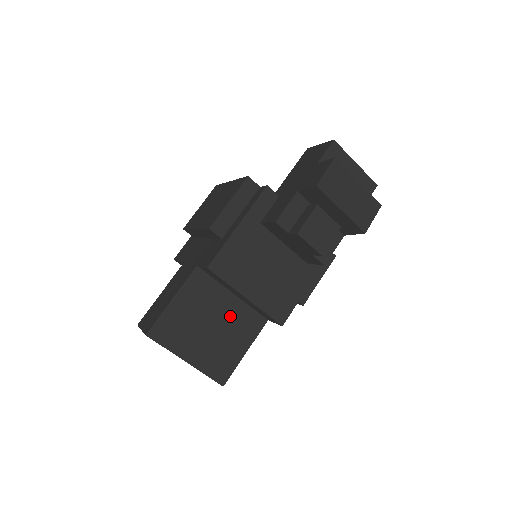
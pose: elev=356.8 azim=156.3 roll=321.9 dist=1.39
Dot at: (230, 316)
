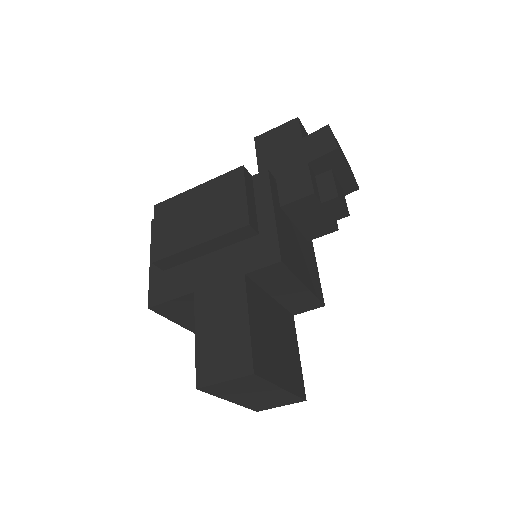
Dot at: (279, 322)
